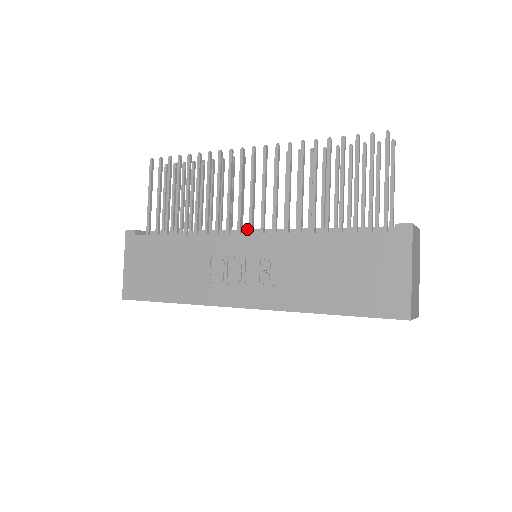
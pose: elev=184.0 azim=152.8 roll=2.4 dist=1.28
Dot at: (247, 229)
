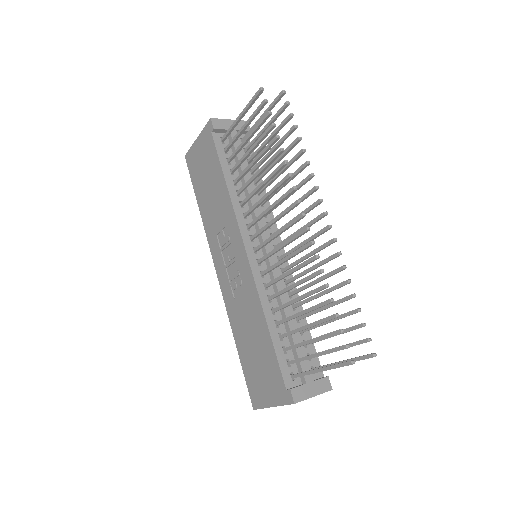
Dot at: (263, 239)
